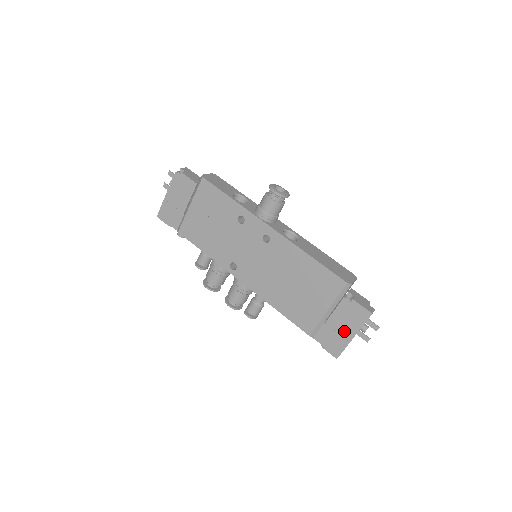
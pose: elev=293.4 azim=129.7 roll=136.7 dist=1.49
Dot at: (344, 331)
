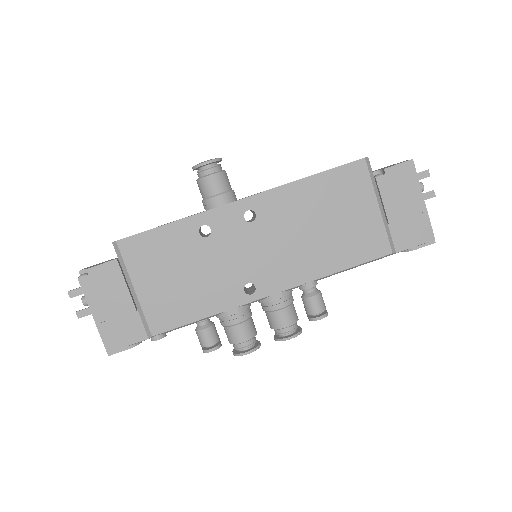
Dot at: (411, 208)
